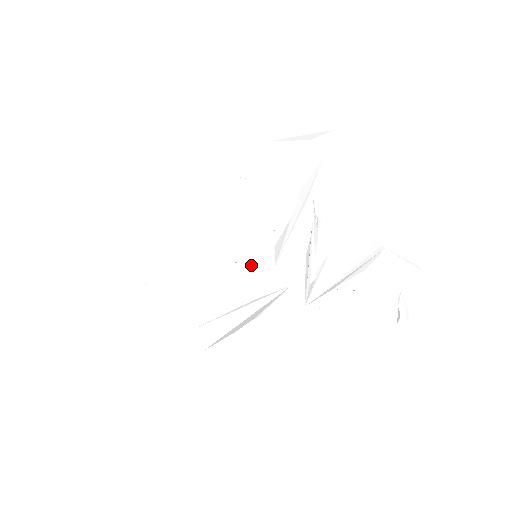
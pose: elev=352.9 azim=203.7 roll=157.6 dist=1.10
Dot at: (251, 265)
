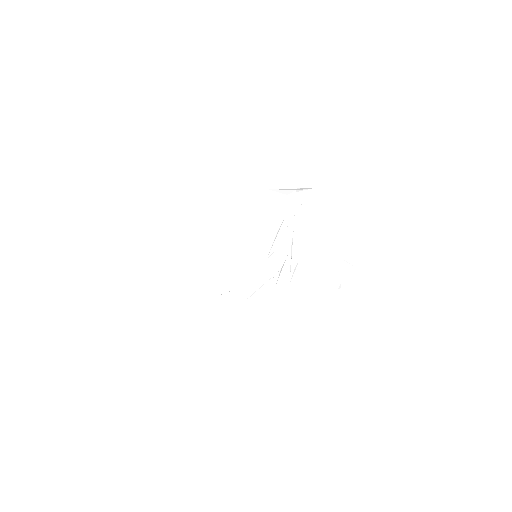
Dot at: (249, 259)
